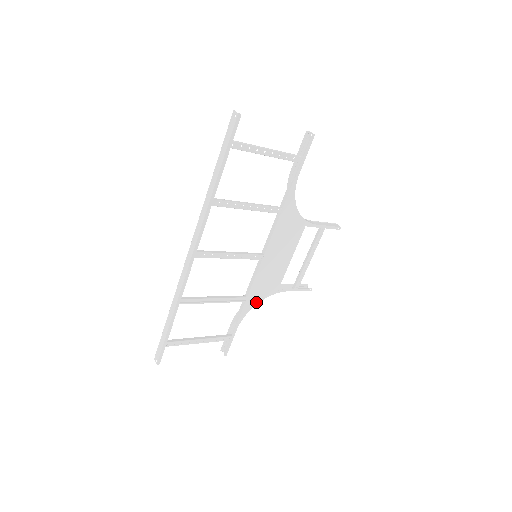
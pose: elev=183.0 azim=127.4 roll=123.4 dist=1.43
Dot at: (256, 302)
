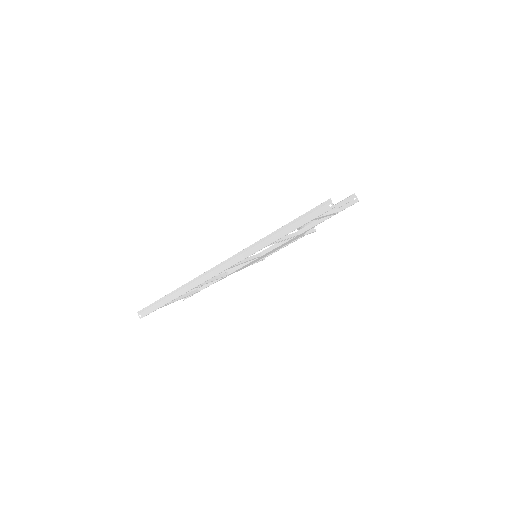
Dot at: (230, 274)
